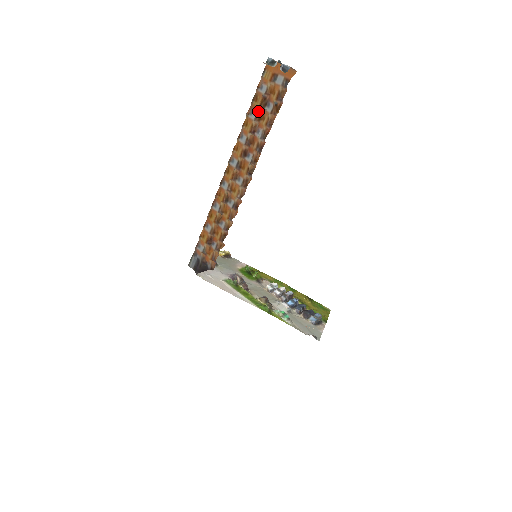
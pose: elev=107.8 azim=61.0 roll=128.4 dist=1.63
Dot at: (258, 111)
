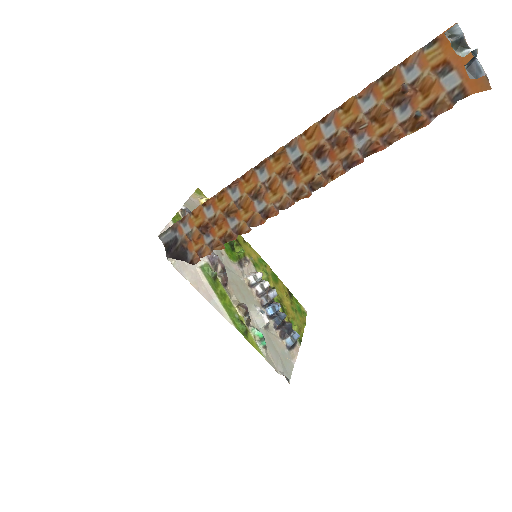
Dot at: (379, 103)
